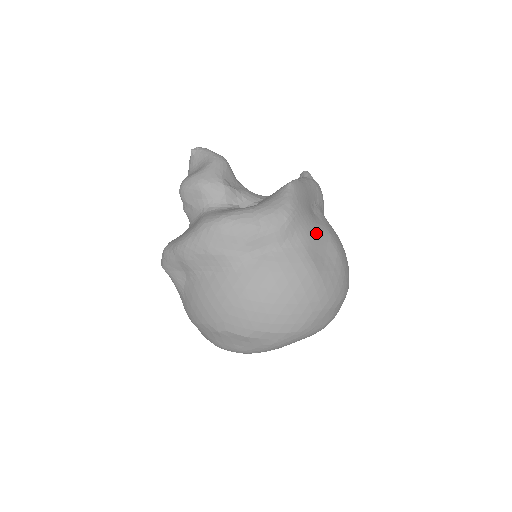
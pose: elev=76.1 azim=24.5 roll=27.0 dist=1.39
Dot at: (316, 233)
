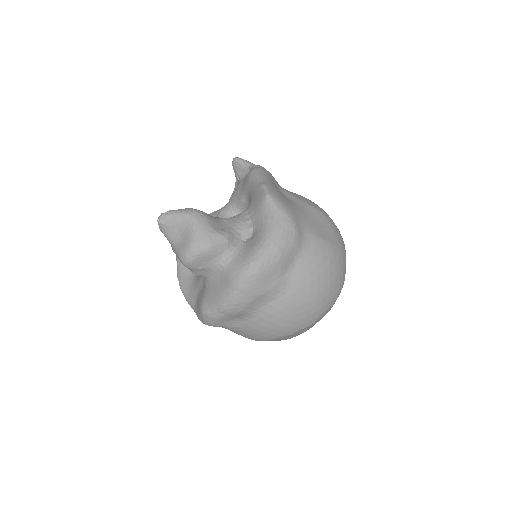
Dot at: (307, 216)
